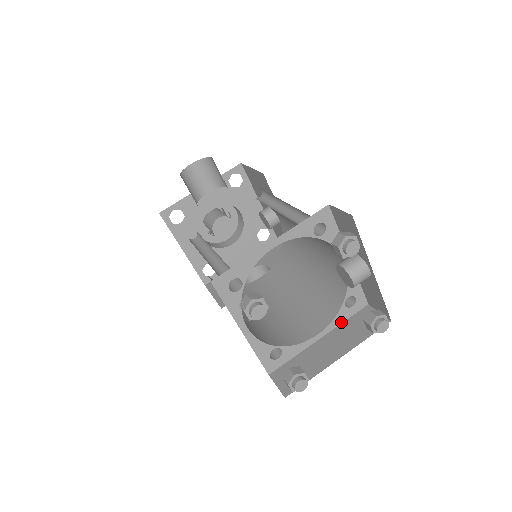
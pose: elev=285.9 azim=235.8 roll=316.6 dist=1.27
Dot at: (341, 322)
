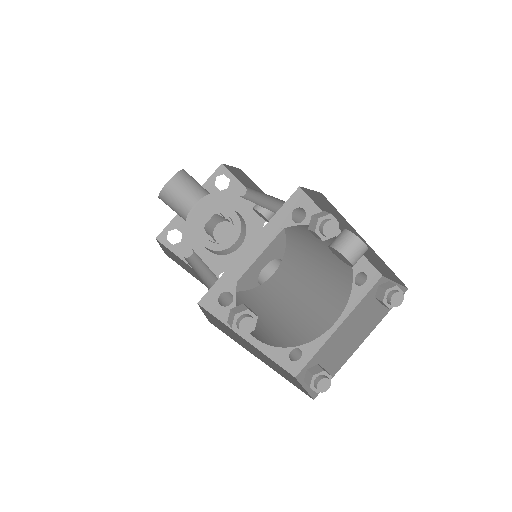
Dot at: (357, 303)
